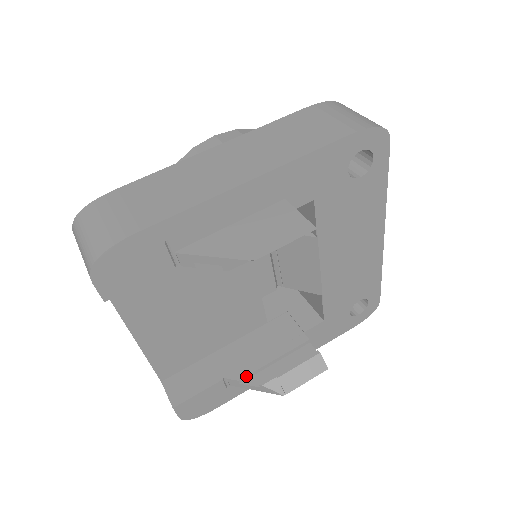
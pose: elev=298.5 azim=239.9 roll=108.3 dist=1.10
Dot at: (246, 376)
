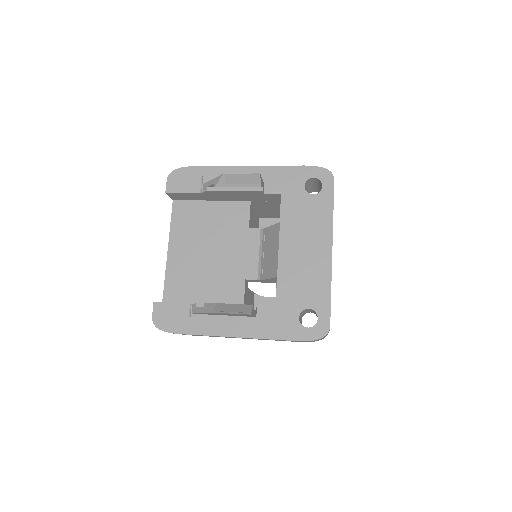
Dot at: (203, 304)
